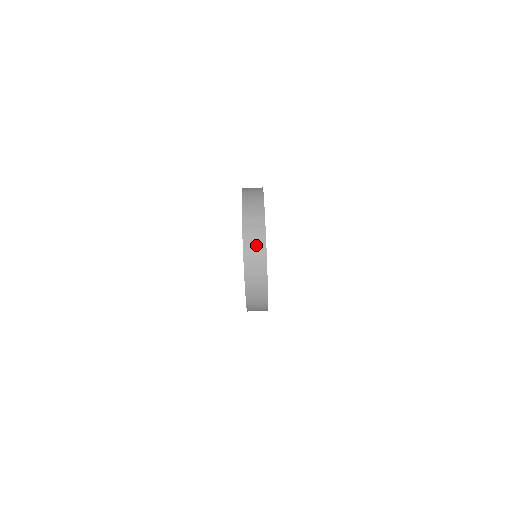
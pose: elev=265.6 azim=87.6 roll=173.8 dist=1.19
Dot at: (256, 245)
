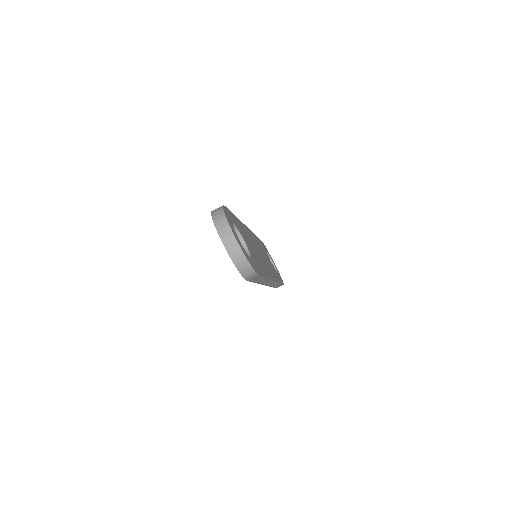
Dot at: (228, 237)
